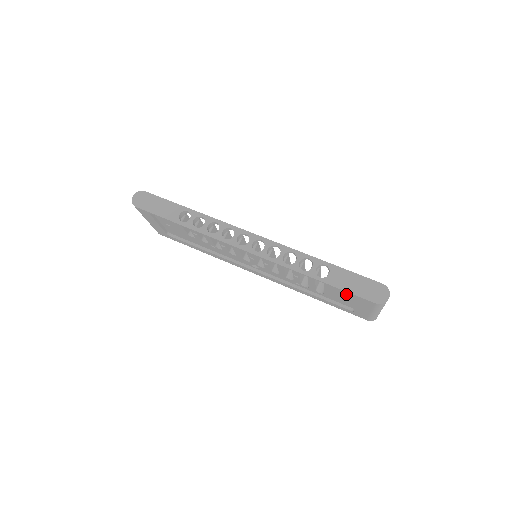
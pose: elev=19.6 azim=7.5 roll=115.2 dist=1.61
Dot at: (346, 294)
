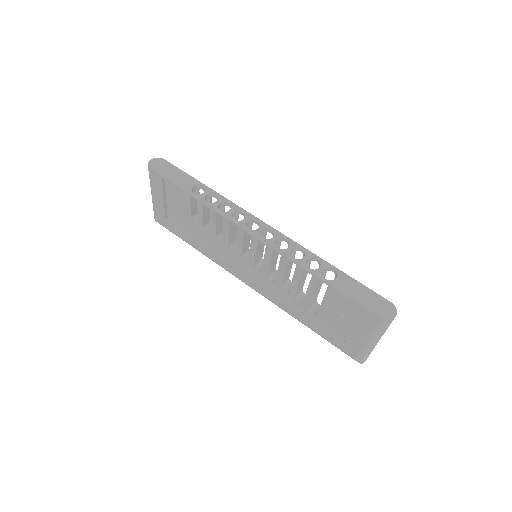
Dot at: (346, 309)
